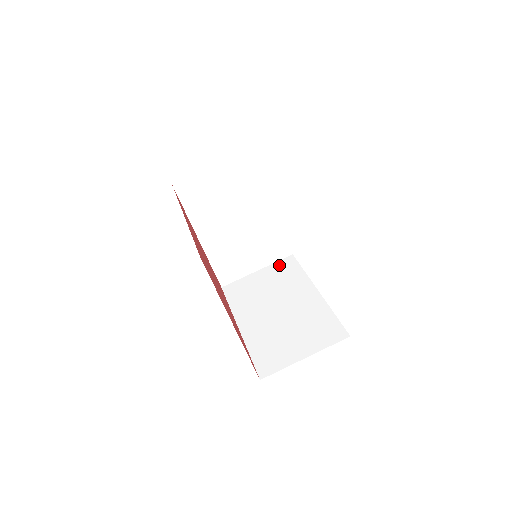
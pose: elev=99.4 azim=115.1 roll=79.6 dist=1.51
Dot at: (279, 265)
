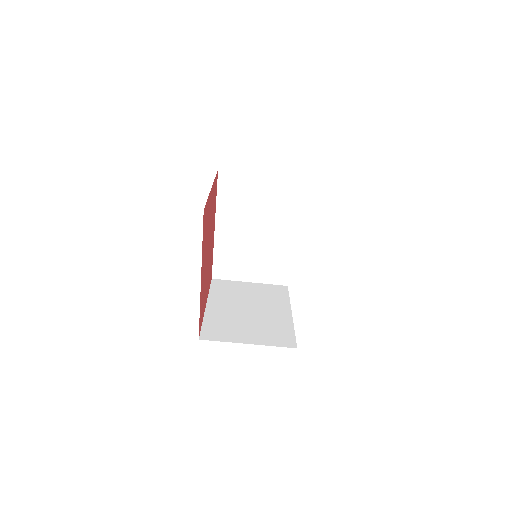
Dot at: (287, 184)
